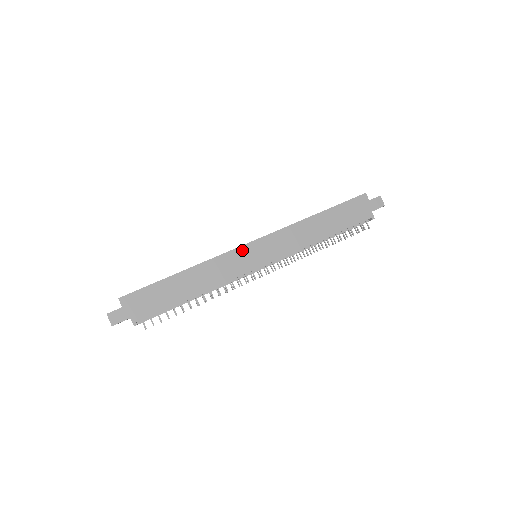
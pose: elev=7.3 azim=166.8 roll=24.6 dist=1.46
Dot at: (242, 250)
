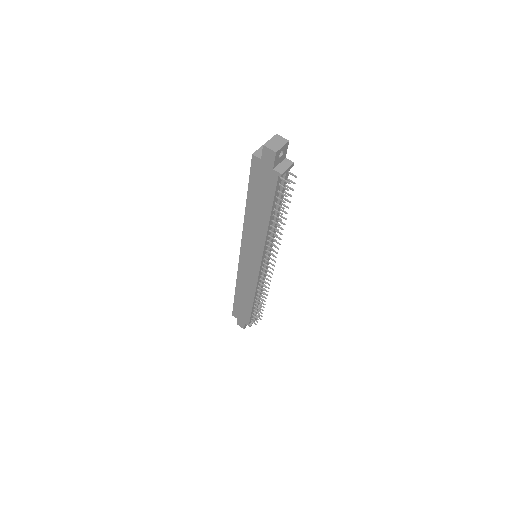
Dot at: (242, 263)
